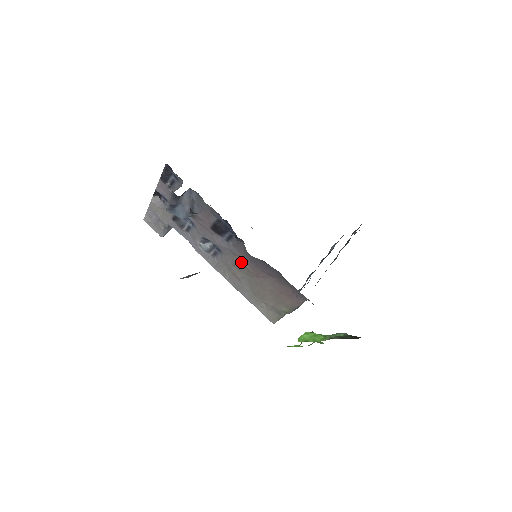
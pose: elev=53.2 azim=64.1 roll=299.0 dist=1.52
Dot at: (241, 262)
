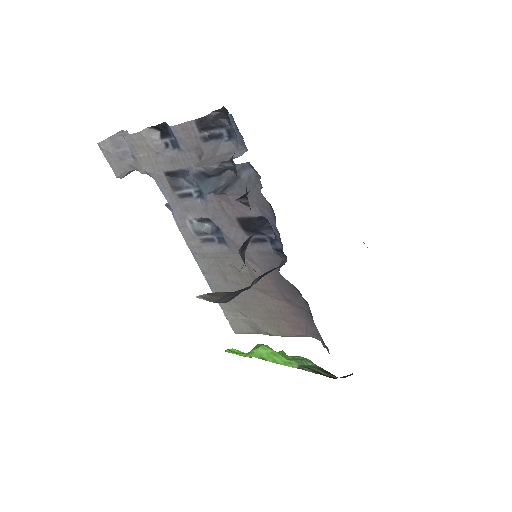
Dot at: (252, 270)
